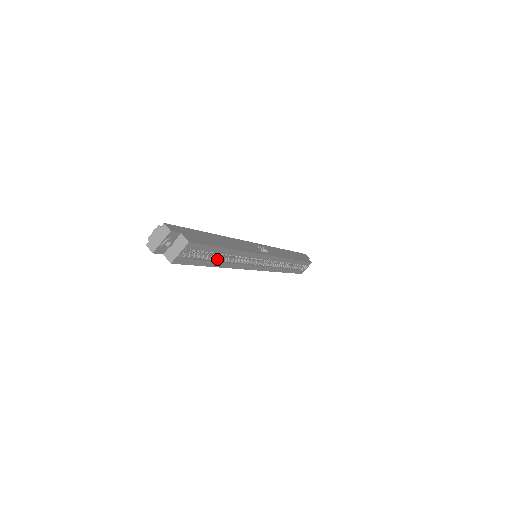
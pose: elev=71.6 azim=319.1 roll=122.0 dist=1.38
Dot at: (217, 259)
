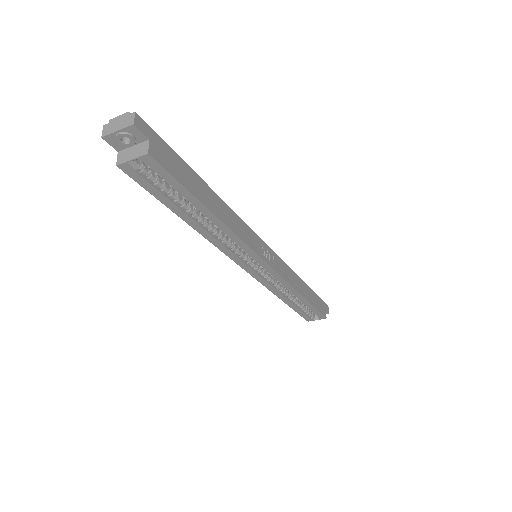
Dot at: (192, 214)
